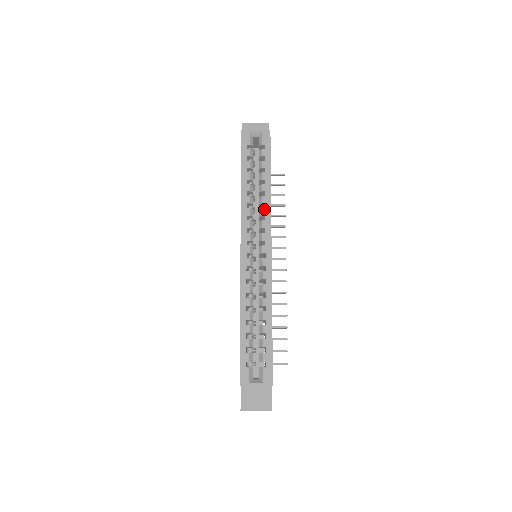
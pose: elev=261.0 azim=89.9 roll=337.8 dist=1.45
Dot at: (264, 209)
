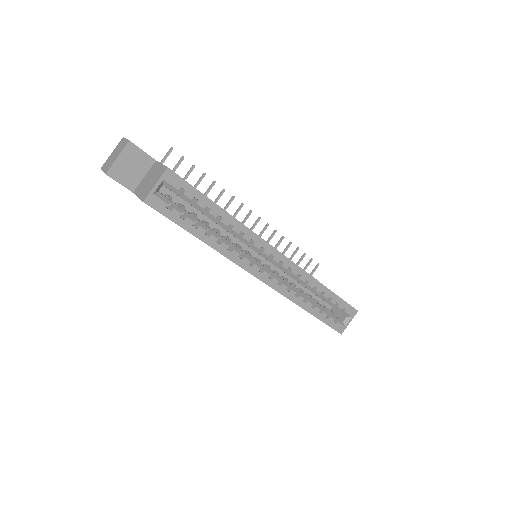
Dot at: (245, 236)
